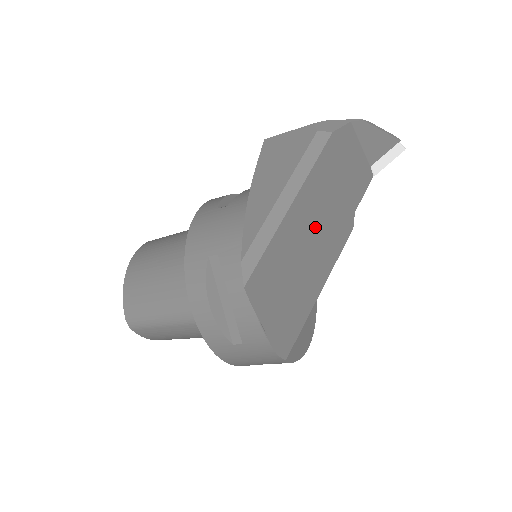
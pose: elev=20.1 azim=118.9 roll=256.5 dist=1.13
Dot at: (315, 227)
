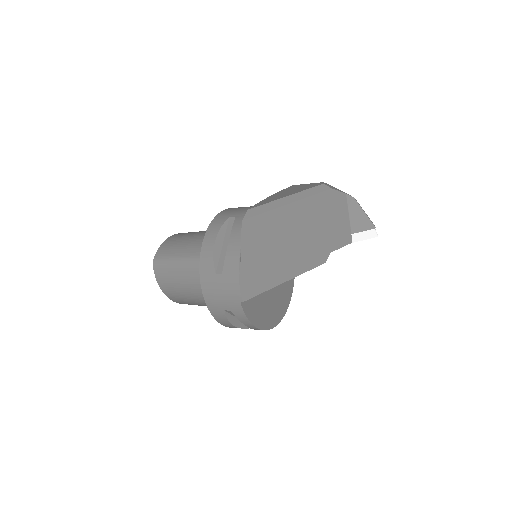
Dot at: (300, 233)
